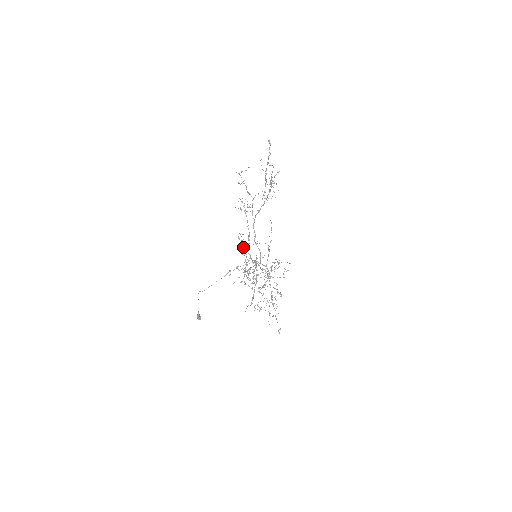
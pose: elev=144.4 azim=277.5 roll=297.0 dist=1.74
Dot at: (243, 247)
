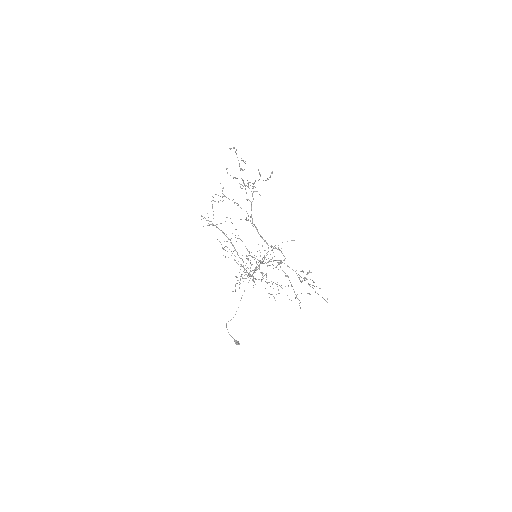
Dot at: occluded
